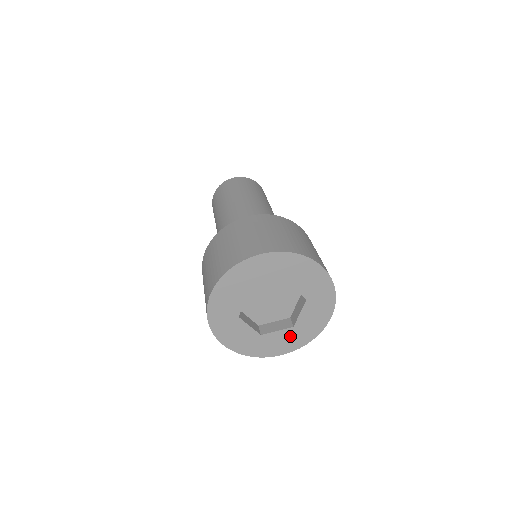
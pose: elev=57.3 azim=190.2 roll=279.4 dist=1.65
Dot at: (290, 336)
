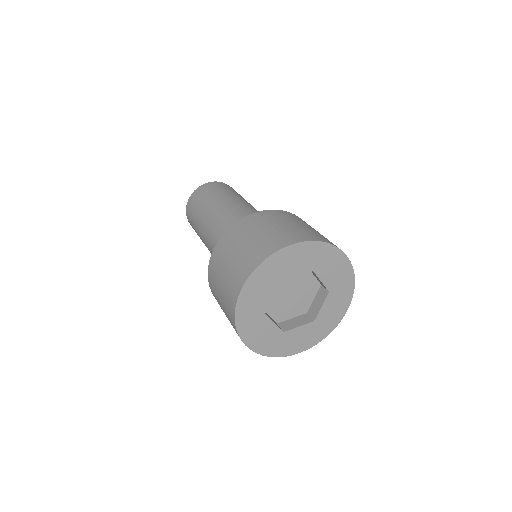
Dot at: (310, 331)
